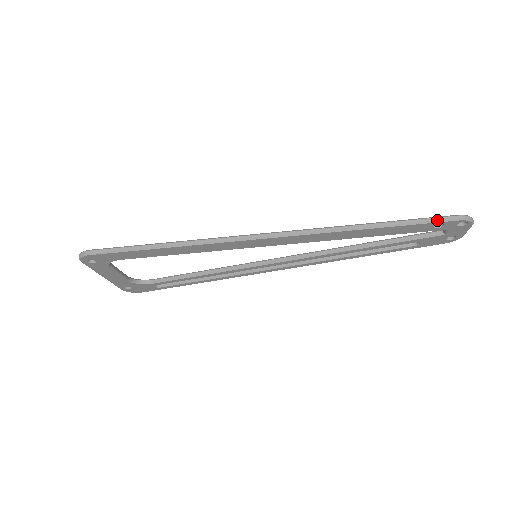
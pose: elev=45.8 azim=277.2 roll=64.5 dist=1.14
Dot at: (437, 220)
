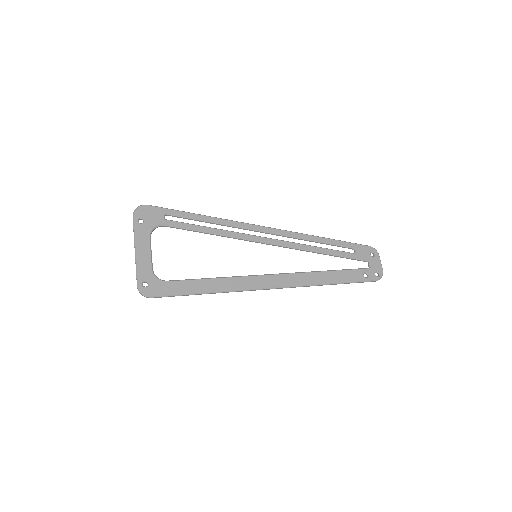
Dot at: occluded
